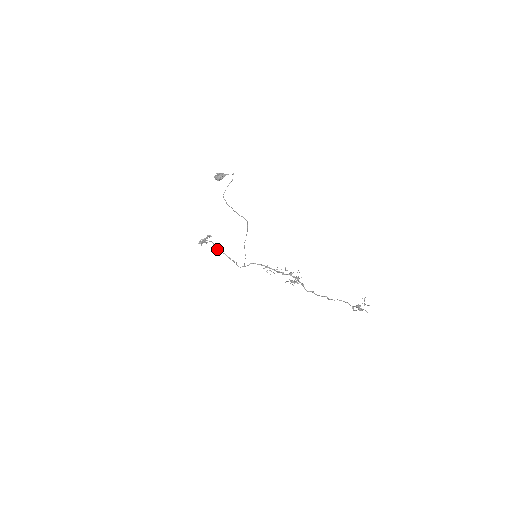
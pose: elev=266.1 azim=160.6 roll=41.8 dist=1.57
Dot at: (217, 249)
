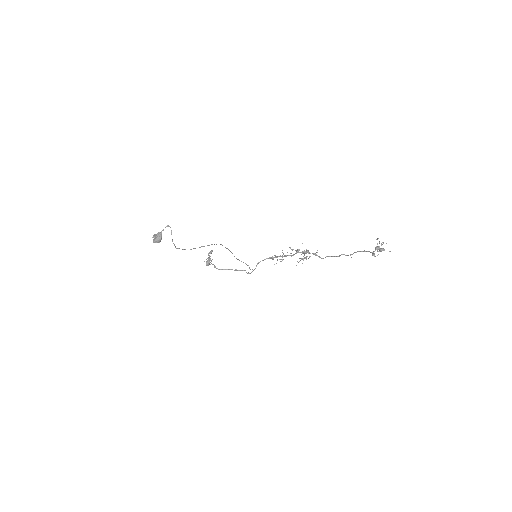
Dot at: (220, 269)
